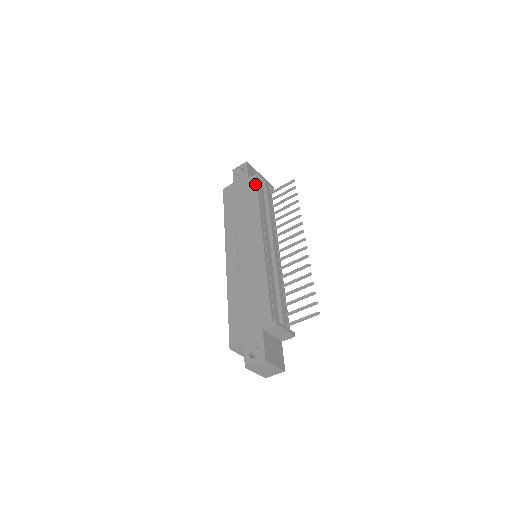
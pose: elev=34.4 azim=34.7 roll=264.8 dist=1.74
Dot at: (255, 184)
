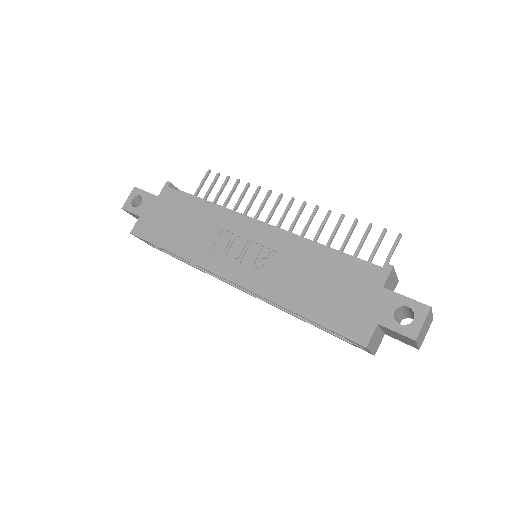
Dot at: (176, 193)
